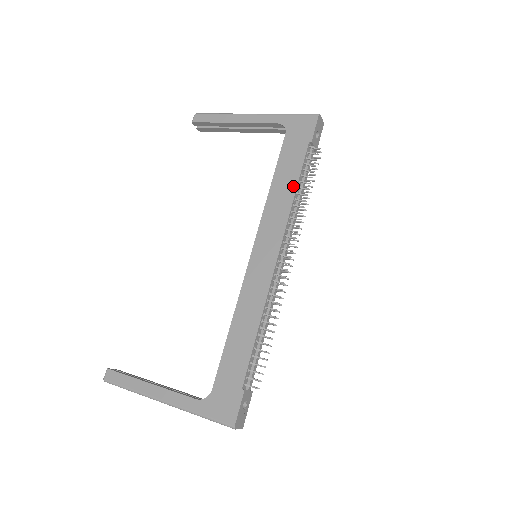
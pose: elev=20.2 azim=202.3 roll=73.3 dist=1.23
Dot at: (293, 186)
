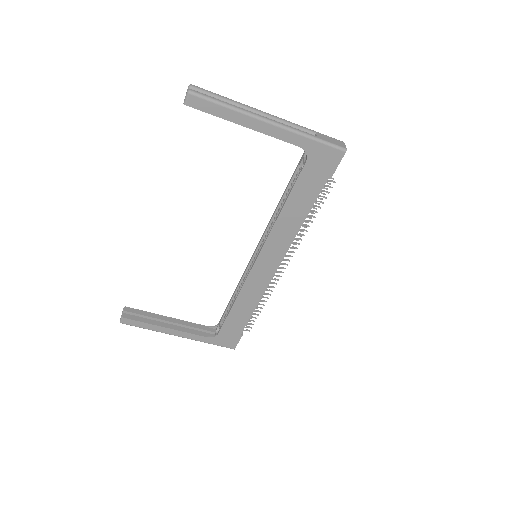
Dot at: (303, 217)
